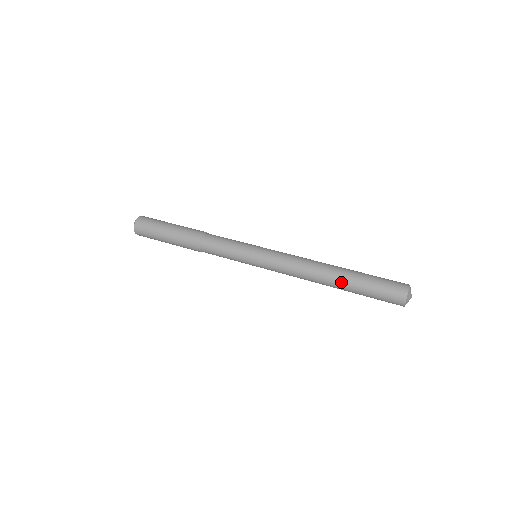
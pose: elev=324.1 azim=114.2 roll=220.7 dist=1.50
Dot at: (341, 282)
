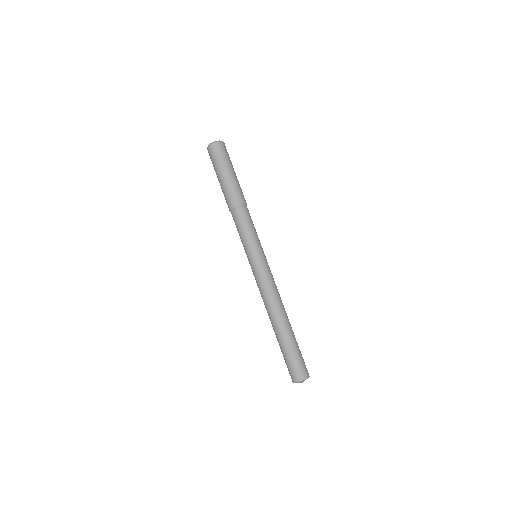
Dot at: (278, 332)
